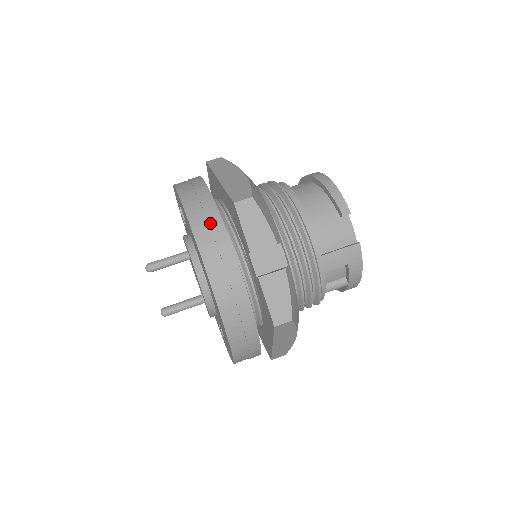
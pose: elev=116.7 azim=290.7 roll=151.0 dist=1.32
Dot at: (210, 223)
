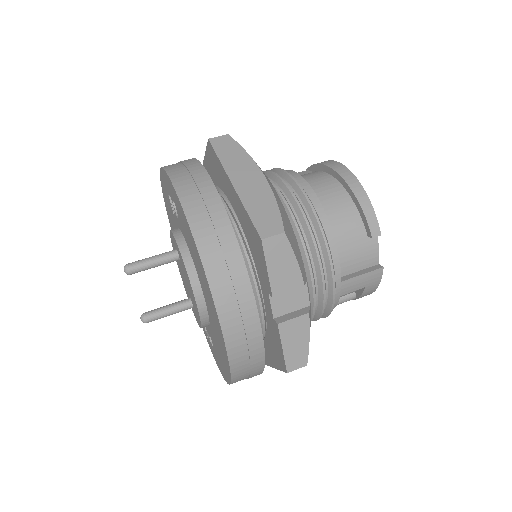
Dot at: (227, 258)
